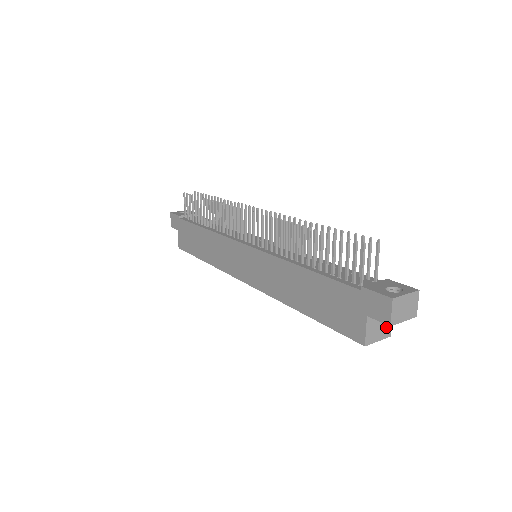
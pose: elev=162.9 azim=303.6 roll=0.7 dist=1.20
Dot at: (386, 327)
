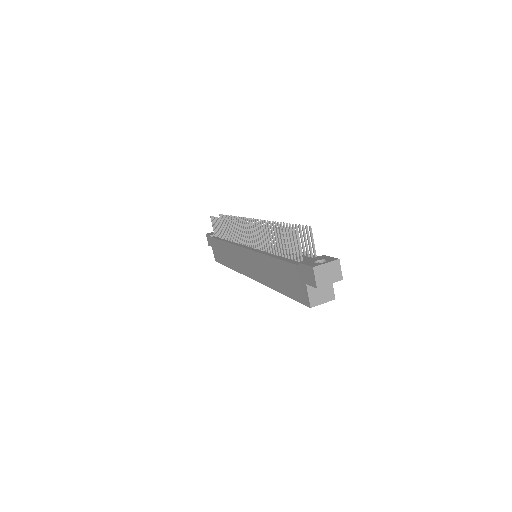
Dot at: (328, 292)
